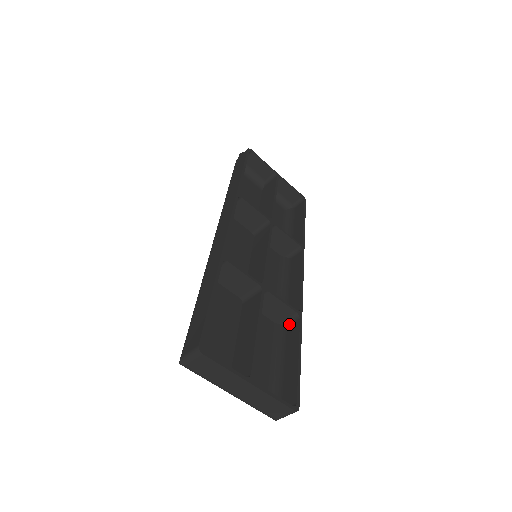
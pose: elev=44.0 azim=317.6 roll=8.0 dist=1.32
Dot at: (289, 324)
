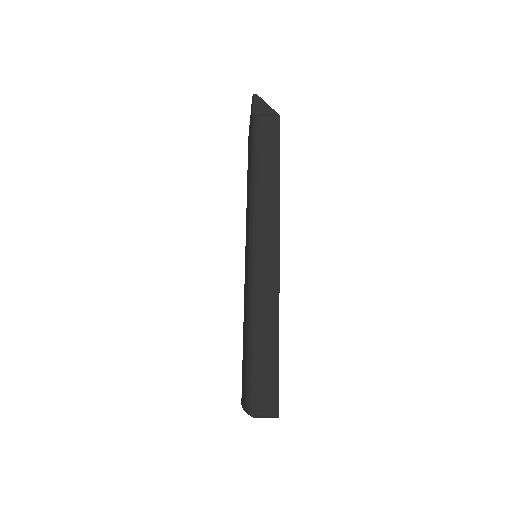
Dot at: occluded
